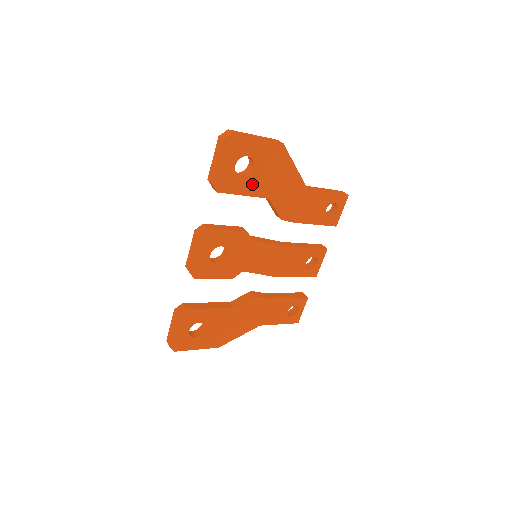
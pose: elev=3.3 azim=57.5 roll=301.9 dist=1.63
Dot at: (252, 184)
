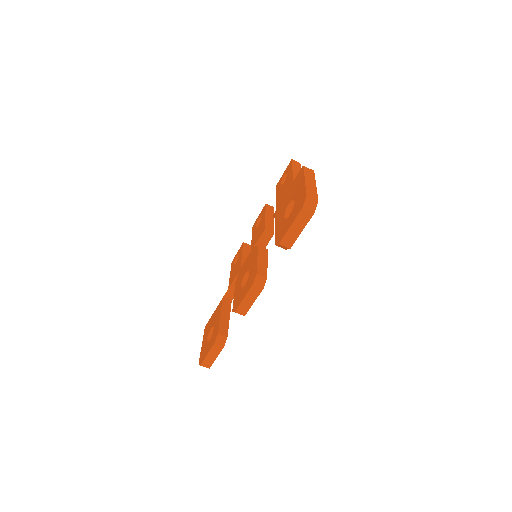
Dot at: occluded
